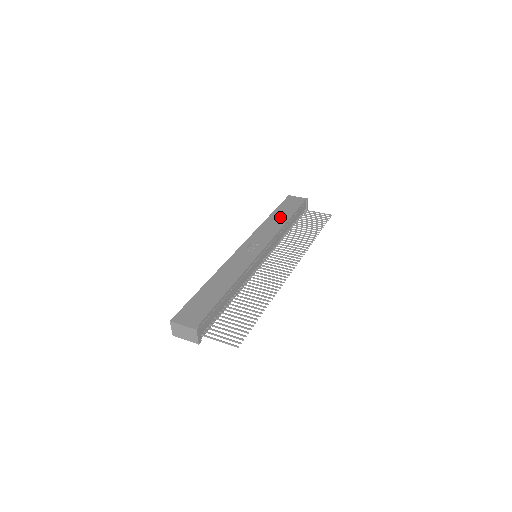
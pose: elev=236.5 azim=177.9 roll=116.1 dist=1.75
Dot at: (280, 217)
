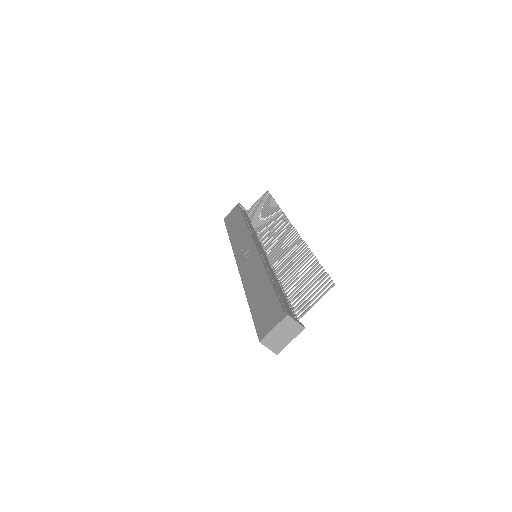
Dot at: (237, 227)
